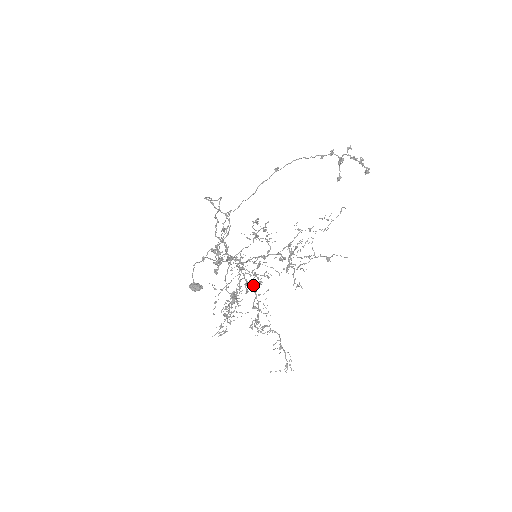
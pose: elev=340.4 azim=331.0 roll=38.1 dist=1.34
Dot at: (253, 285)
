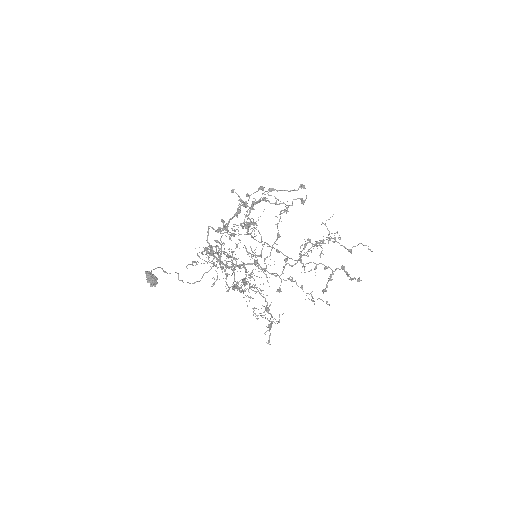
Dot at: occluded
